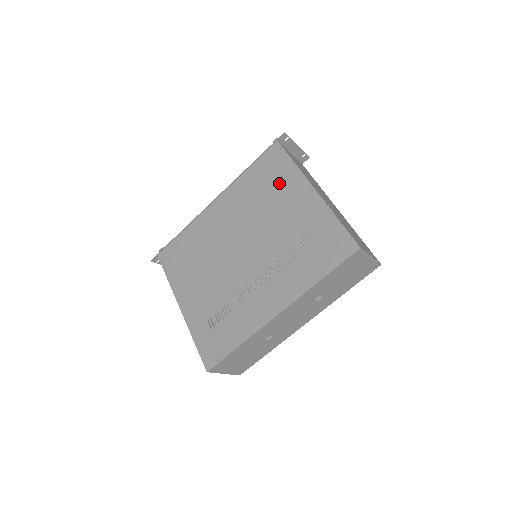
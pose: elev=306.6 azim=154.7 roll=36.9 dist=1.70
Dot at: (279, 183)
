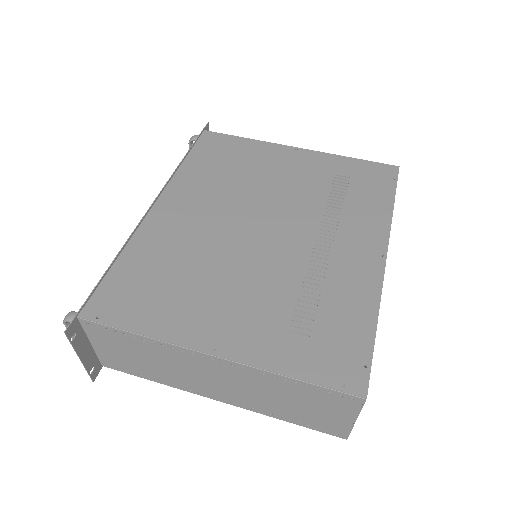
Dot at: (246, 157)
